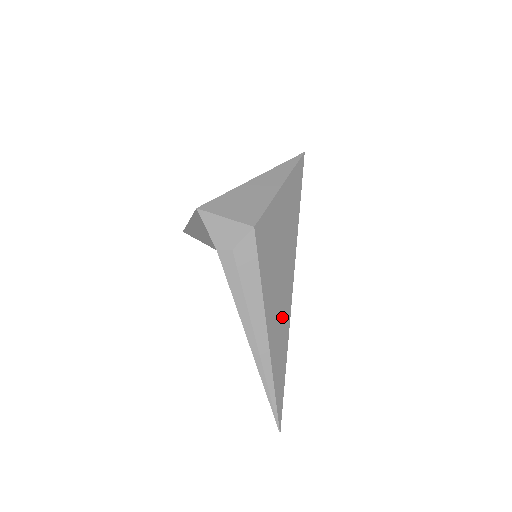
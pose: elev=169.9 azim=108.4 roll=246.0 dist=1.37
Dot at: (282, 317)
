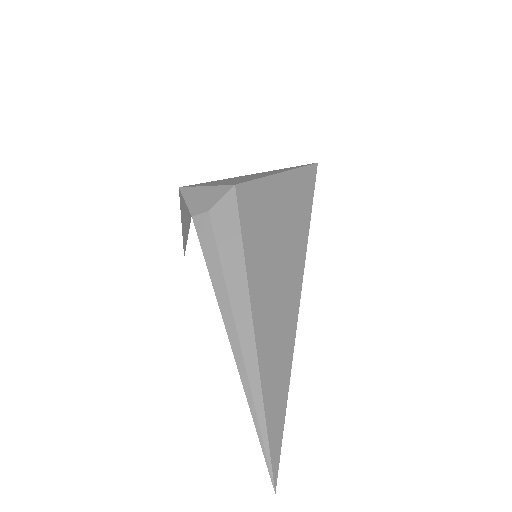
Dot at: (281, 312)
